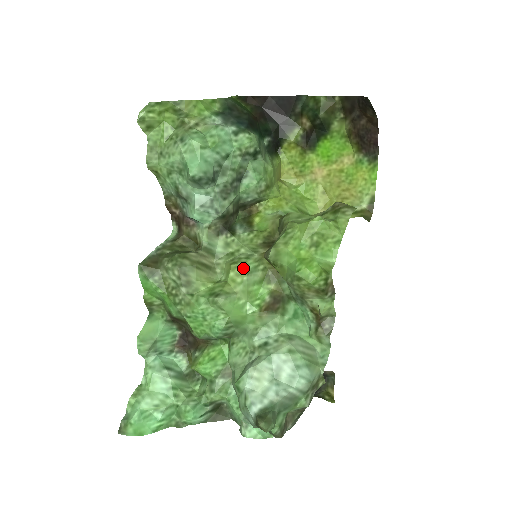
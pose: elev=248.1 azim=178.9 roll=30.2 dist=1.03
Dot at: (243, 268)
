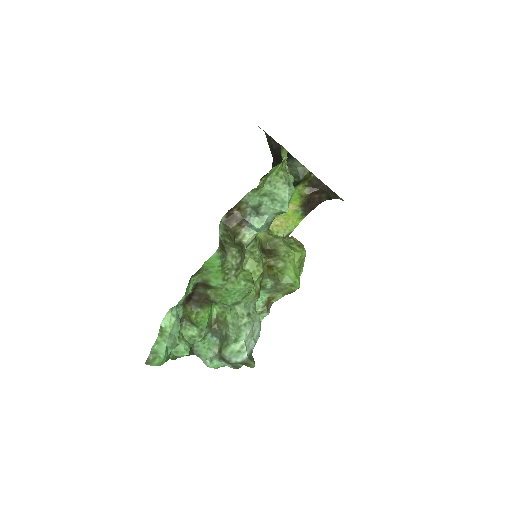
Dot at: (262, 267)
